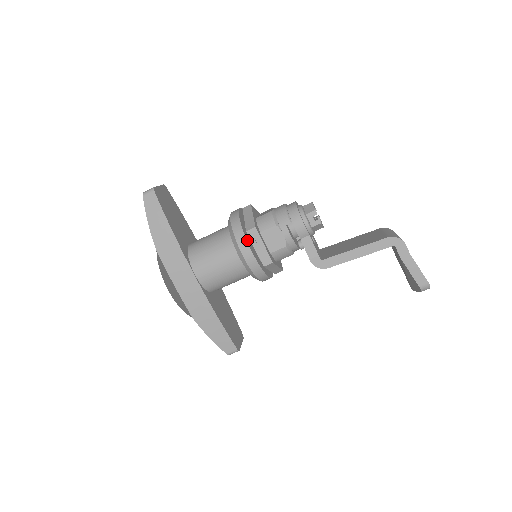
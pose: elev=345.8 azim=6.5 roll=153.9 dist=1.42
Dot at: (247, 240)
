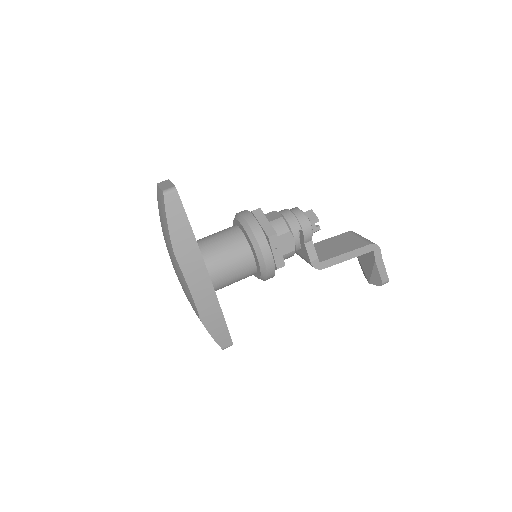
Dot at: (268, 246)
